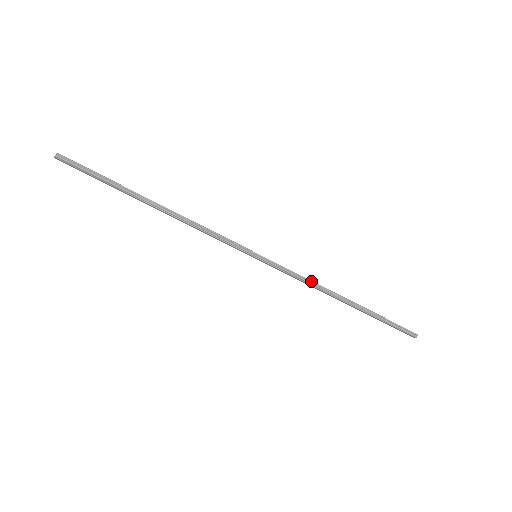
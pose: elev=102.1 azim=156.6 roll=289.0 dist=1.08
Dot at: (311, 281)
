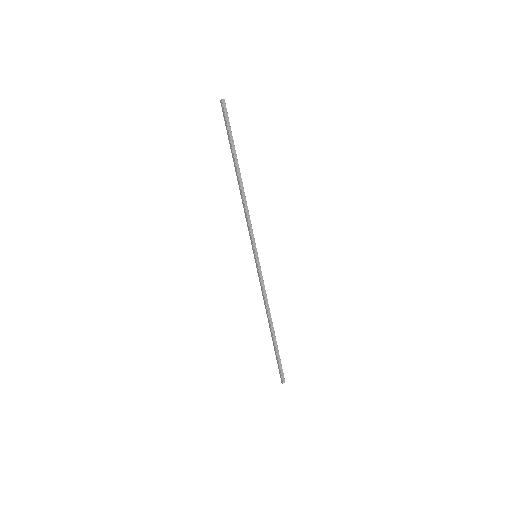
Dot at: occluded
